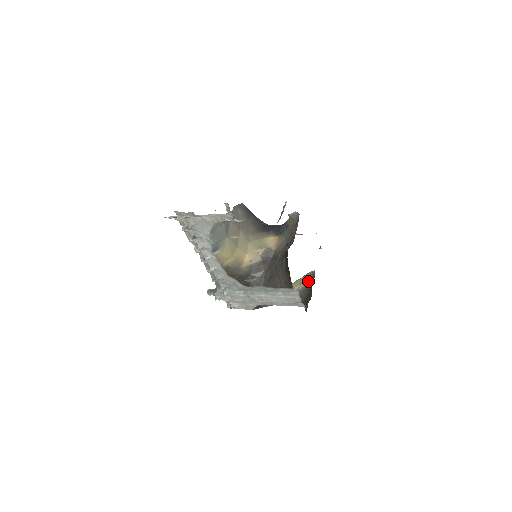
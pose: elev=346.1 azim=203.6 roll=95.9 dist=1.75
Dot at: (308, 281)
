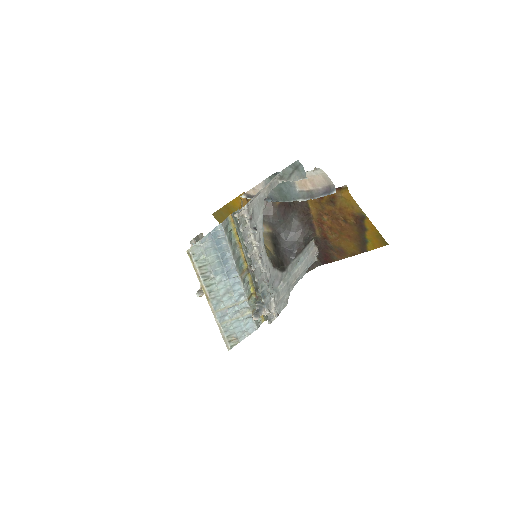
Dot at: occluded
